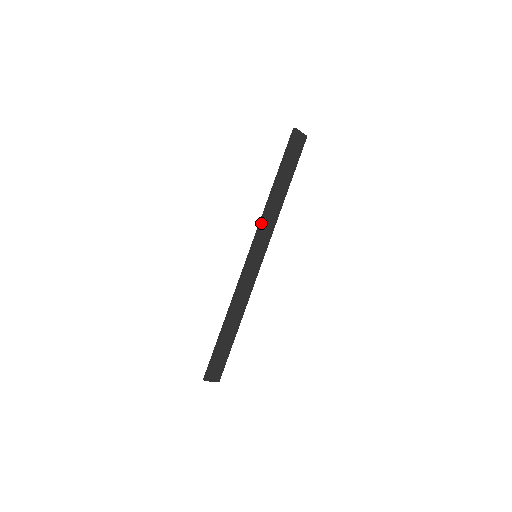
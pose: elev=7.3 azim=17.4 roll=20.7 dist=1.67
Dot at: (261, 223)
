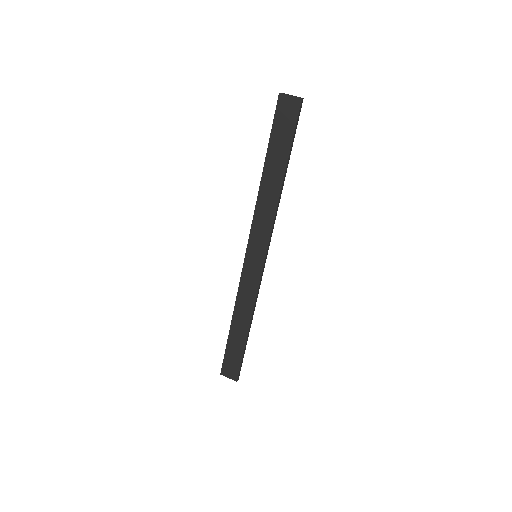
Dot at: occluded
